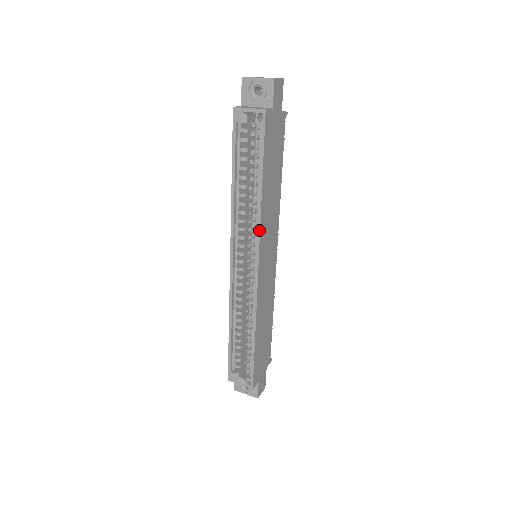
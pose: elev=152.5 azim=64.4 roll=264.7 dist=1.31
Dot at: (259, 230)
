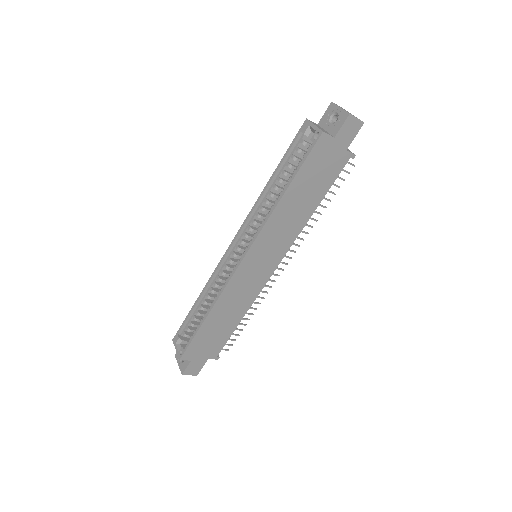
Dot at: (261, 228)
